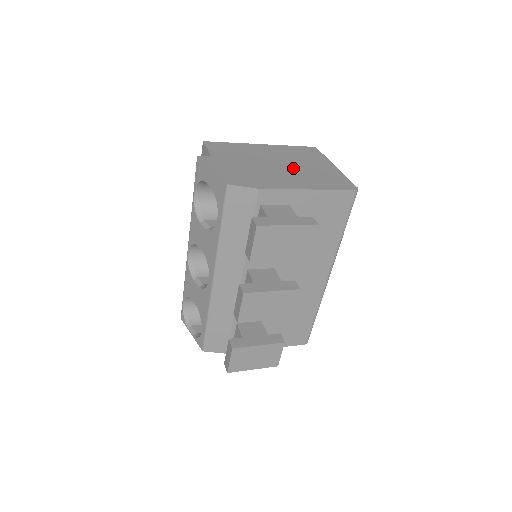
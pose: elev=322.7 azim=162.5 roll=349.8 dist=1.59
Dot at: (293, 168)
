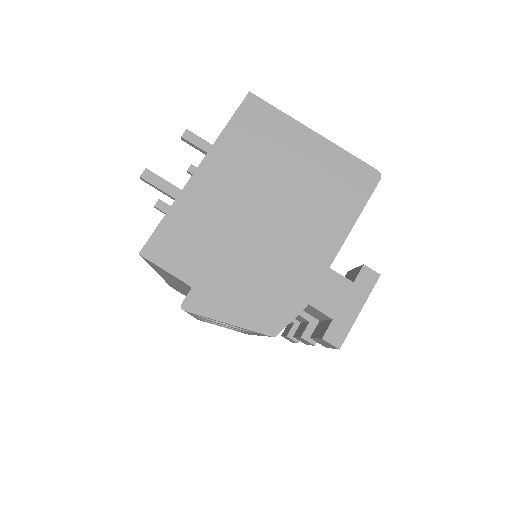
Dot at: (286, 202)
